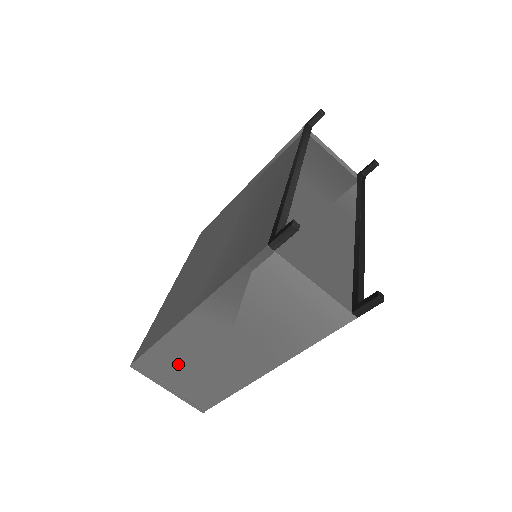
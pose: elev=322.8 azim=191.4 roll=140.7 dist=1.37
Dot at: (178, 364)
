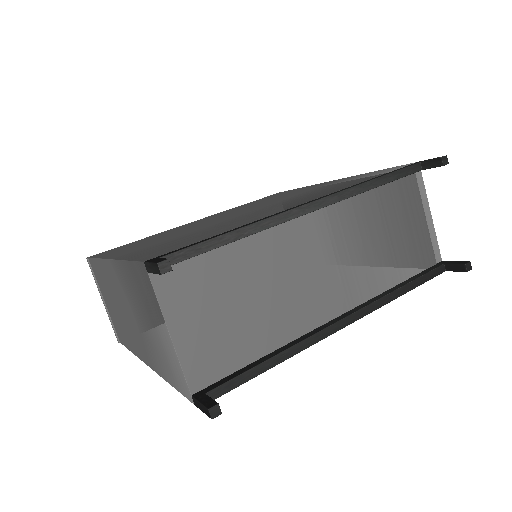
Dot at: (107, 289)
